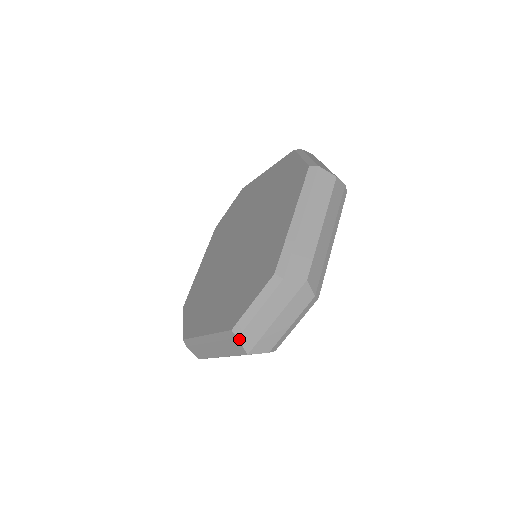
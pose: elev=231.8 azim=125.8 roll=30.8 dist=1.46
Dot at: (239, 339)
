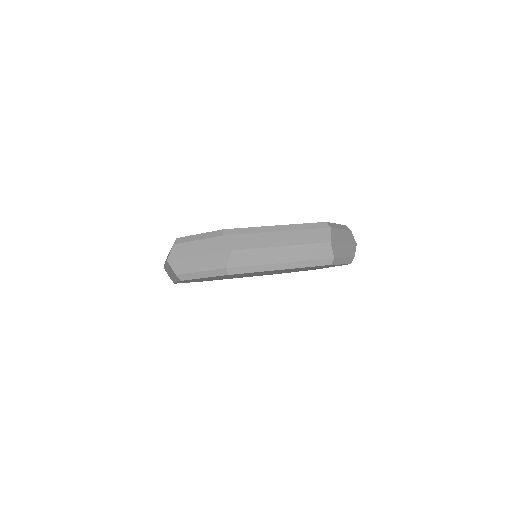
Dot at: (173, 246)
